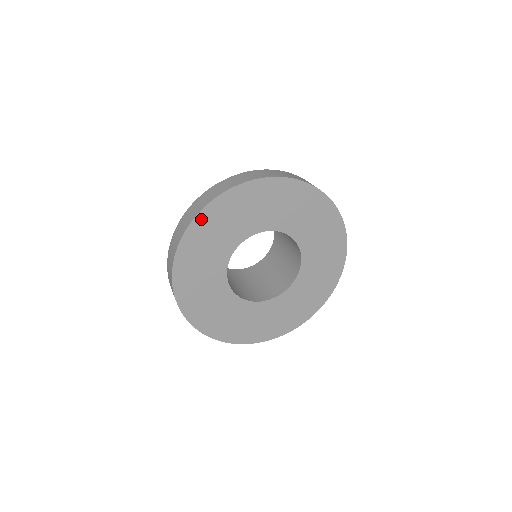
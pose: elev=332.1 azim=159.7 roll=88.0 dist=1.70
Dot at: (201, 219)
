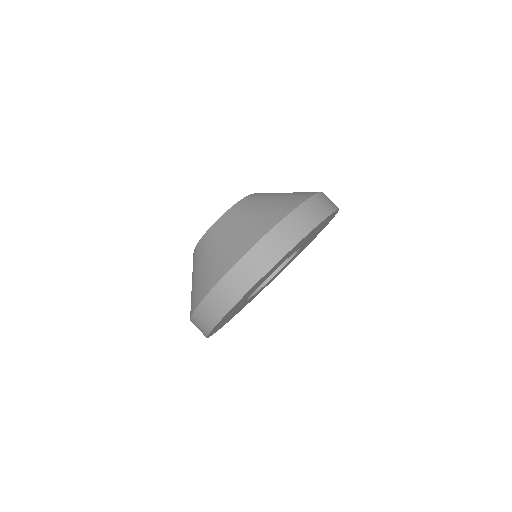
Dot at: occluded
